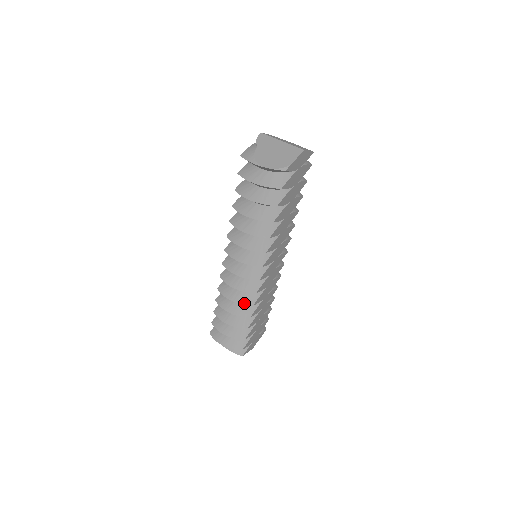
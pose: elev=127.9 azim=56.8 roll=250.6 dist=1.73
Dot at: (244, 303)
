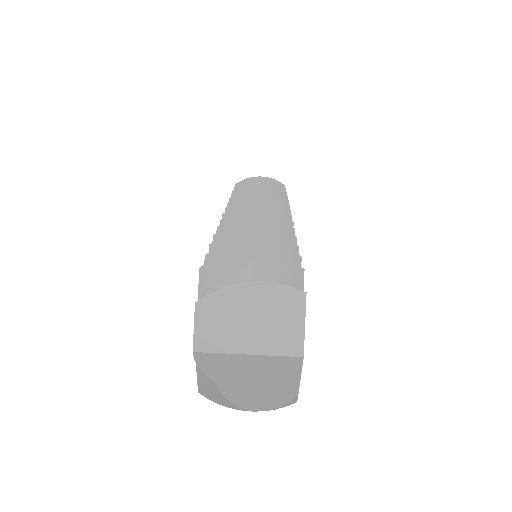
Dot at: occluded
